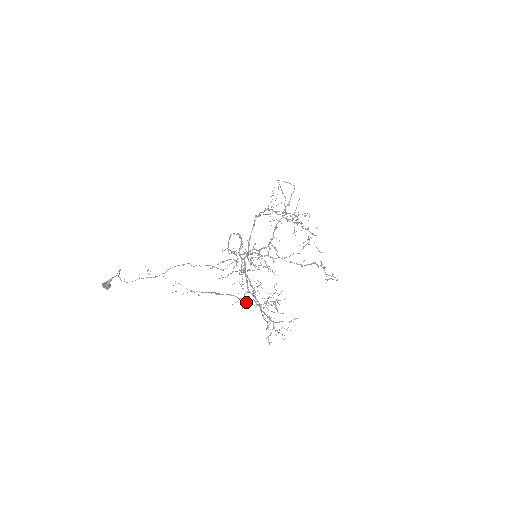
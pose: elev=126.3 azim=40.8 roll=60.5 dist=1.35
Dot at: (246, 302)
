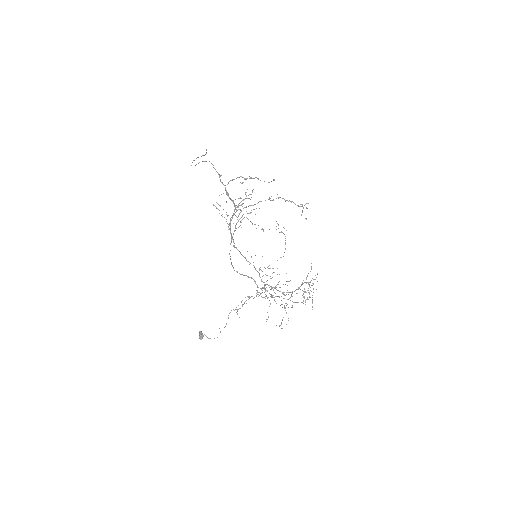
Dot at: occluded
